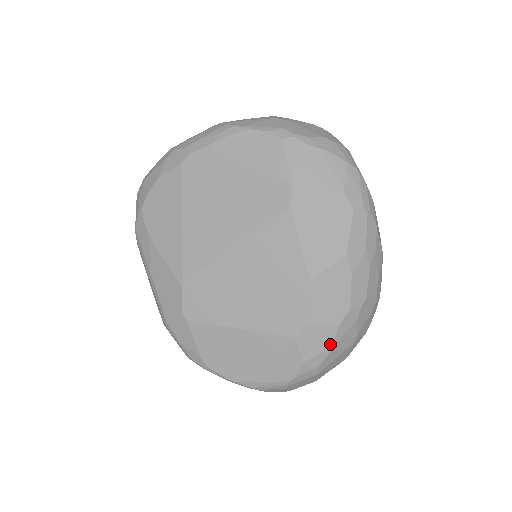
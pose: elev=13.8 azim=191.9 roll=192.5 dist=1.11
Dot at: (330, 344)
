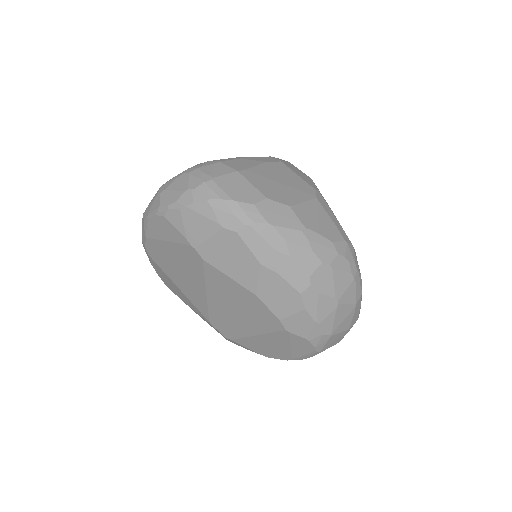
Dot at: (312, 321)
